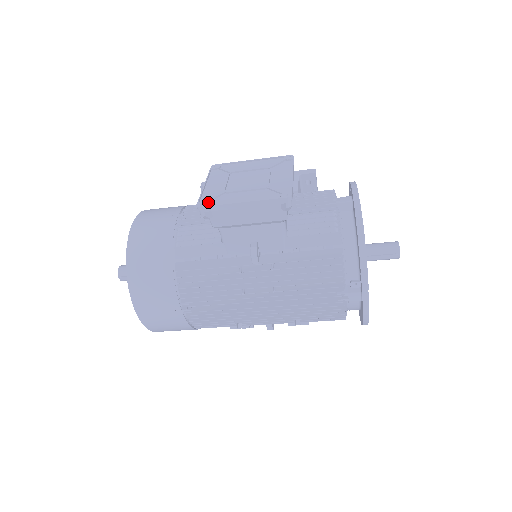
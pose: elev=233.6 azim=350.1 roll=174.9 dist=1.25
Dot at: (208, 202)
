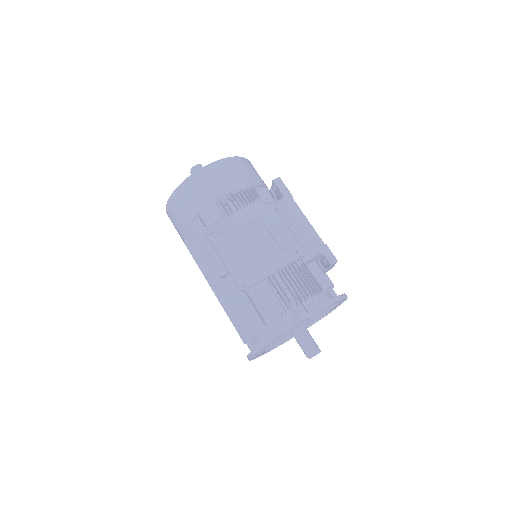
Dot at: (214, 232)
